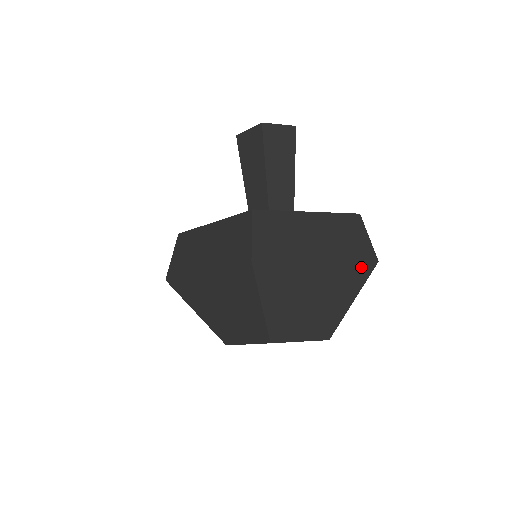
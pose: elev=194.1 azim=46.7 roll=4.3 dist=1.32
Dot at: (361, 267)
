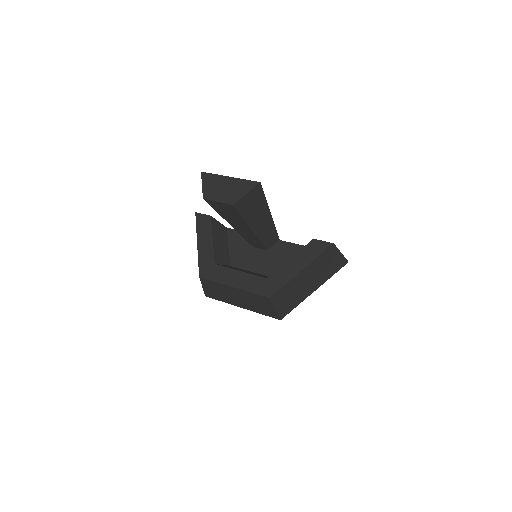
Dot at: occluded
